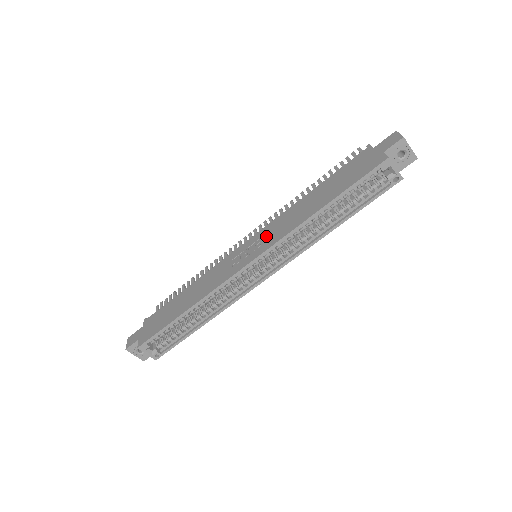
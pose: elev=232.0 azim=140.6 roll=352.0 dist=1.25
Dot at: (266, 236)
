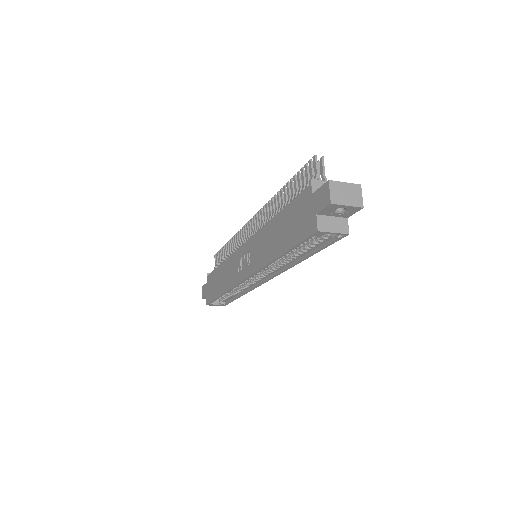
Dot at: (252, 253)
